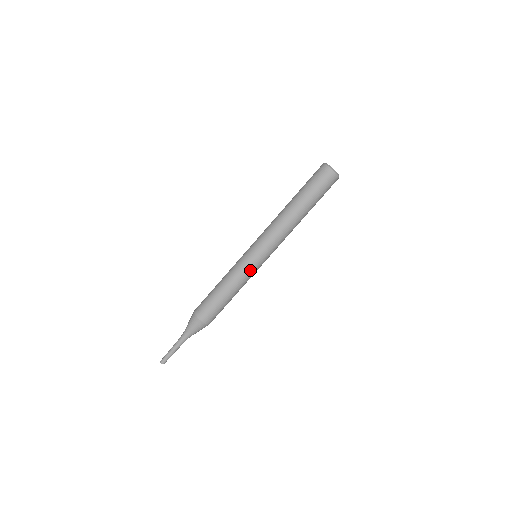
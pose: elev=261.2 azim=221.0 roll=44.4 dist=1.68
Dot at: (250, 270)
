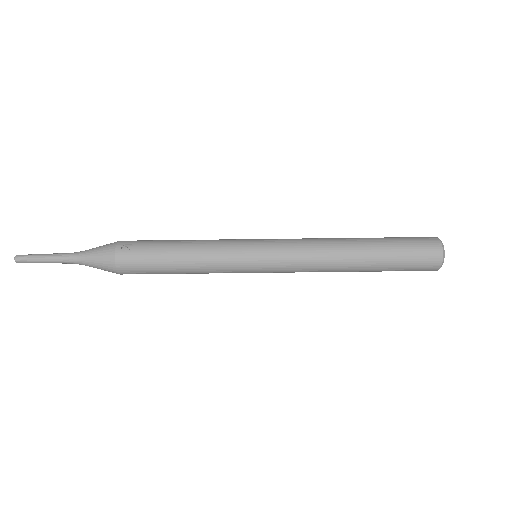
Dot at: (234, 266)
